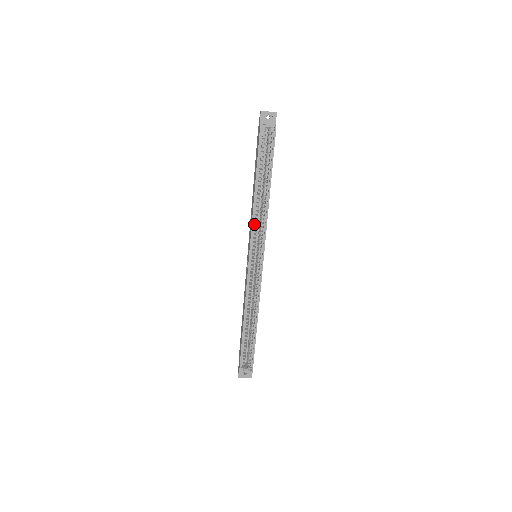
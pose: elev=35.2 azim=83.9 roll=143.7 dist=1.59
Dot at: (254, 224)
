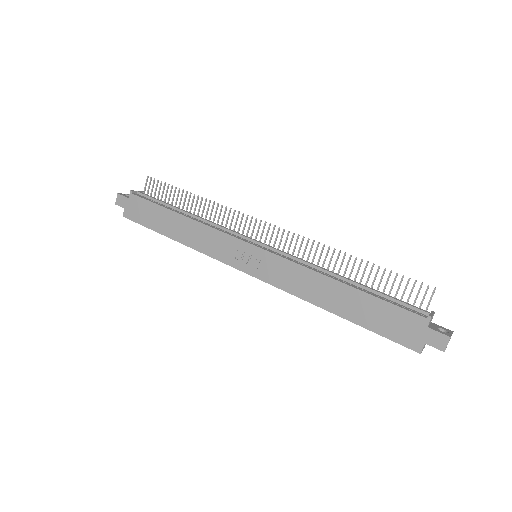
Dot at: (290, 290)
